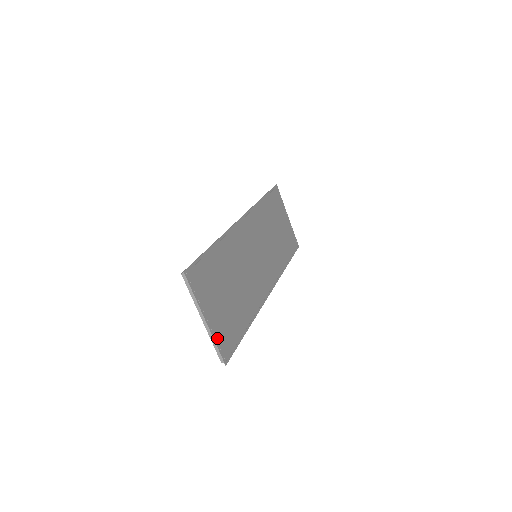
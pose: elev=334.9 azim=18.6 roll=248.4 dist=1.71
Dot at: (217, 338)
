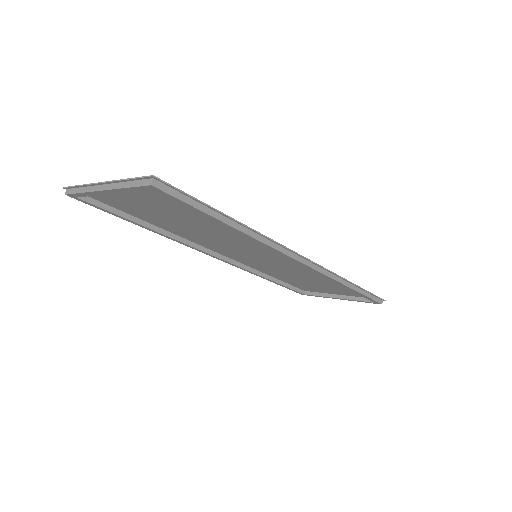
Dot at: occluded
